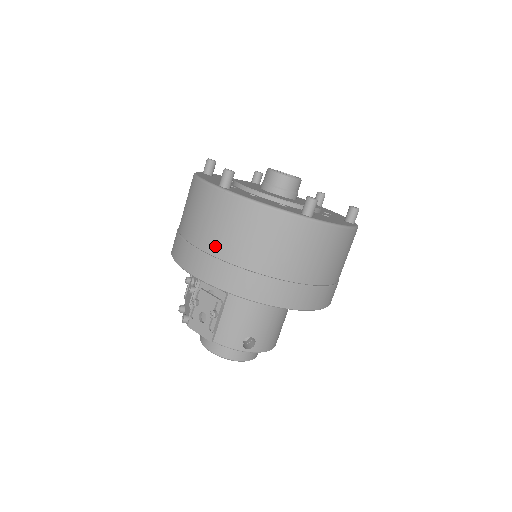
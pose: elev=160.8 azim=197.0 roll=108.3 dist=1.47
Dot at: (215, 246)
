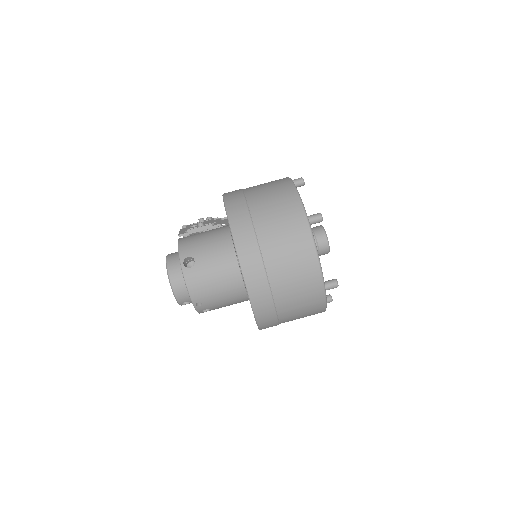
Dot at: (251, 189)
